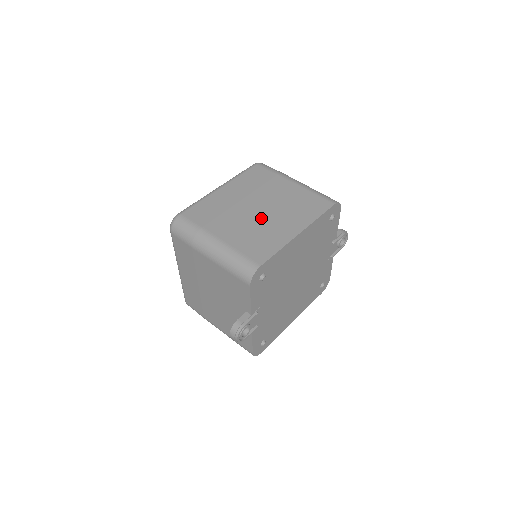
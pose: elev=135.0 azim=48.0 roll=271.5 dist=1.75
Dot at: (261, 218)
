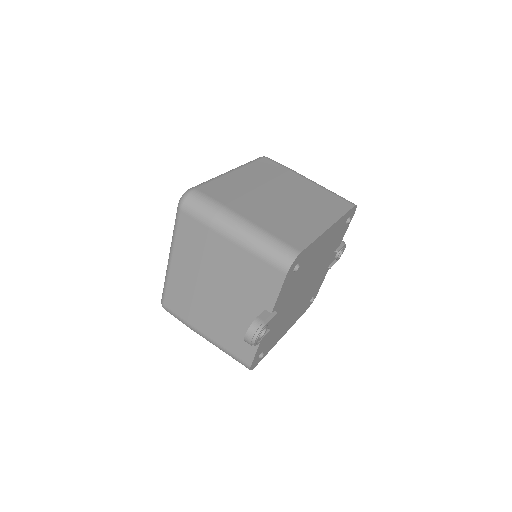
Dot at: (286, 206)
